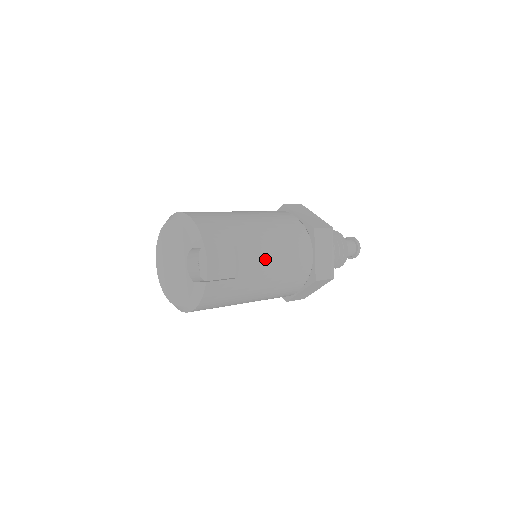
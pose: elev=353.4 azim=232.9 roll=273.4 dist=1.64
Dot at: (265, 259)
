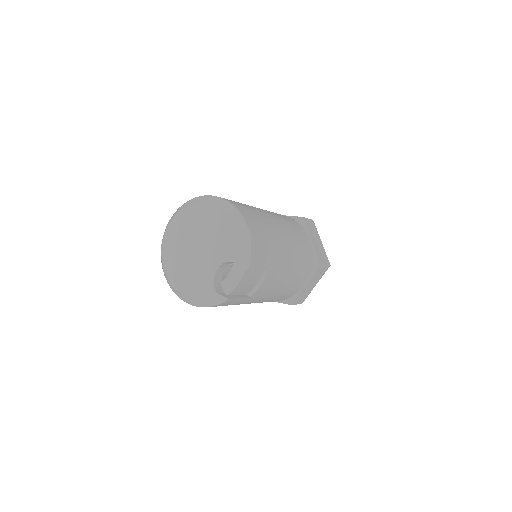
Dot at: (277, 285)
